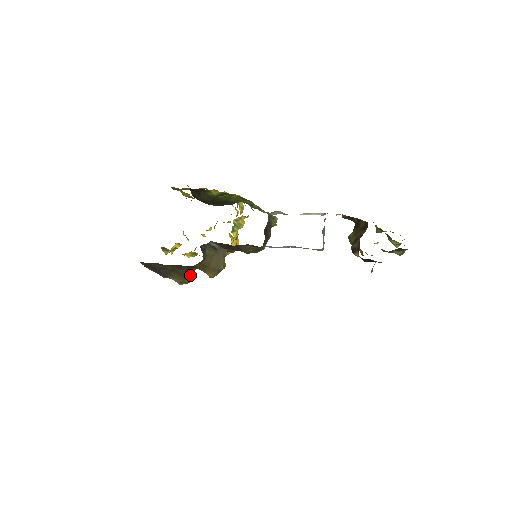
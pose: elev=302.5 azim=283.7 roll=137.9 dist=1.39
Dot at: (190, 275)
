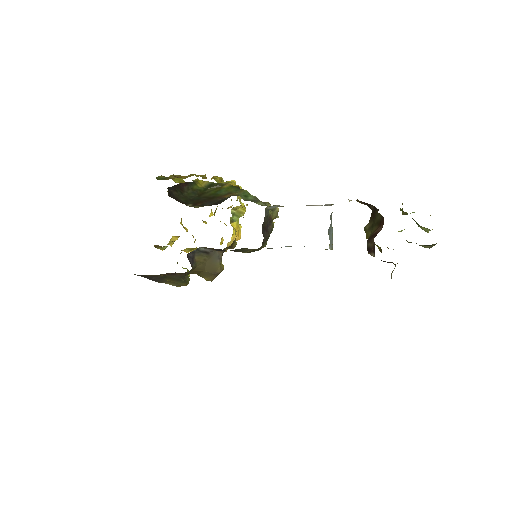
Dot at: (186, 278)
